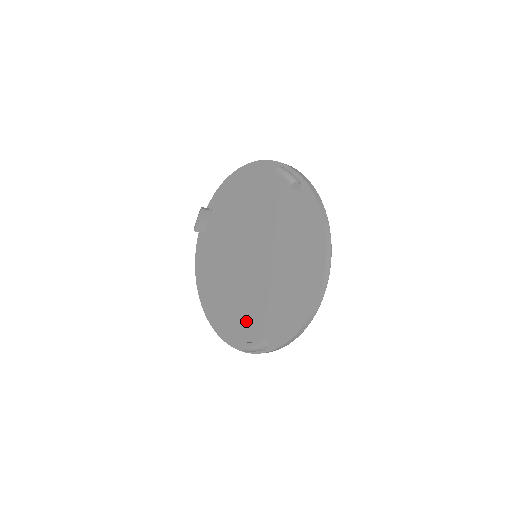
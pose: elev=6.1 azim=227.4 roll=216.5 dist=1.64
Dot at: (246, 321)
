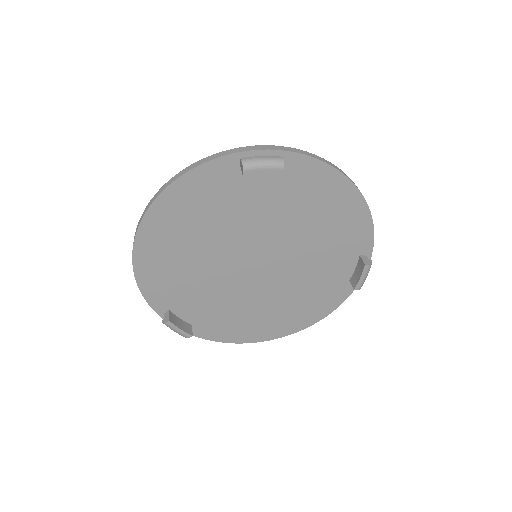
Dot at: (186, 296)
